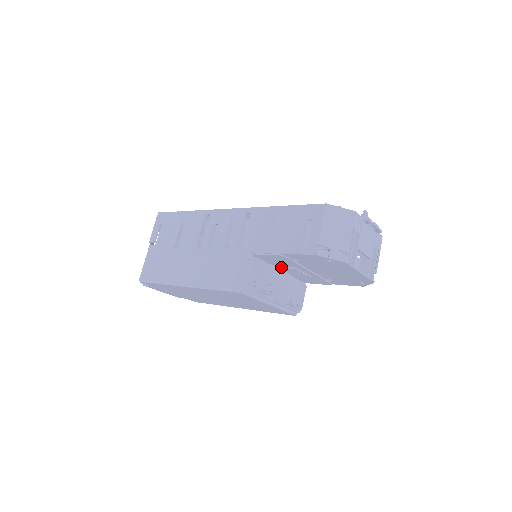
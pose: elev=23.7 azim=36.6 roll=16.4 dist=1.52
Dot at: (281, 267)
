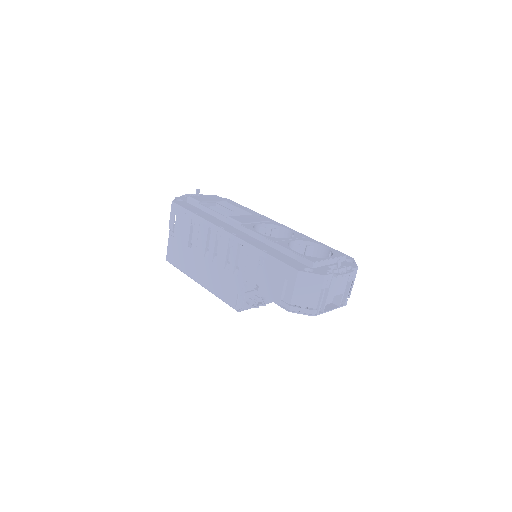
Dot at: occluded
